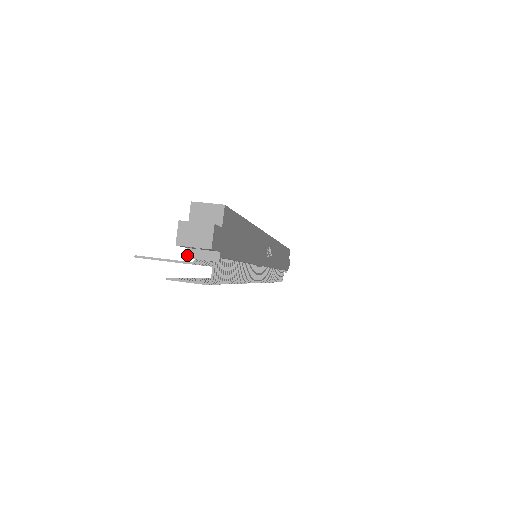
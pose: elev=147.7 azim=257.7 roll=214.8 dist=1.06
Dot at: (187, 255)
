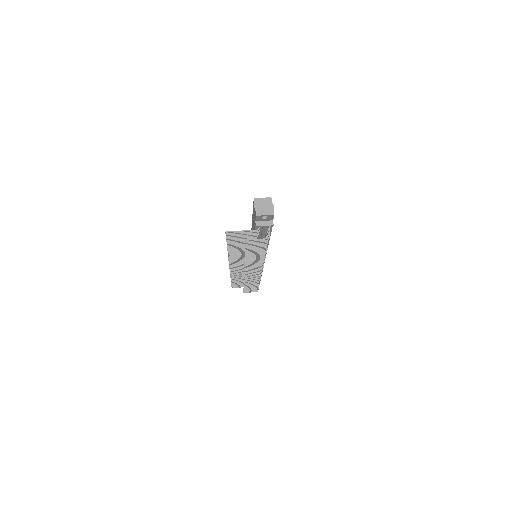
Dot at: (256, 225)
